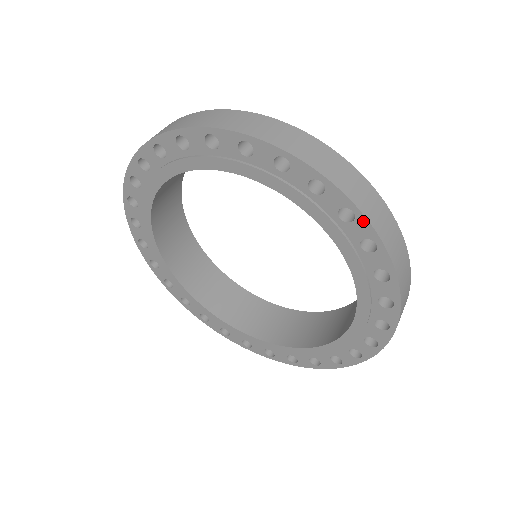
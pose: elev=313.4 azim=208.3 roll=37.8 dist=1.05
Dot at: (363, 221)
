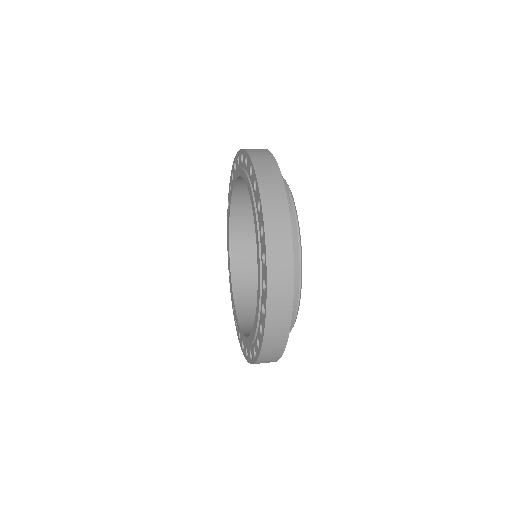
Dot at: (266, 268)
